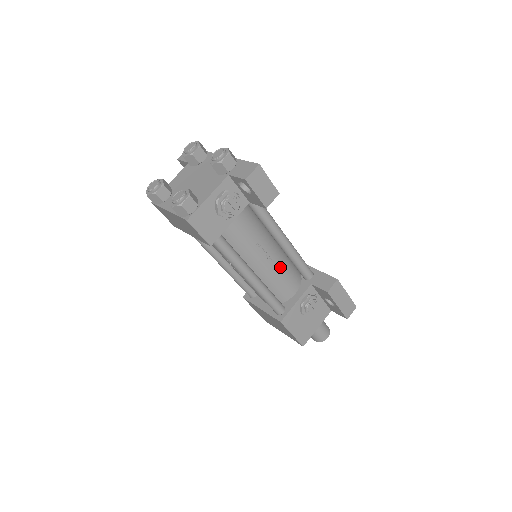
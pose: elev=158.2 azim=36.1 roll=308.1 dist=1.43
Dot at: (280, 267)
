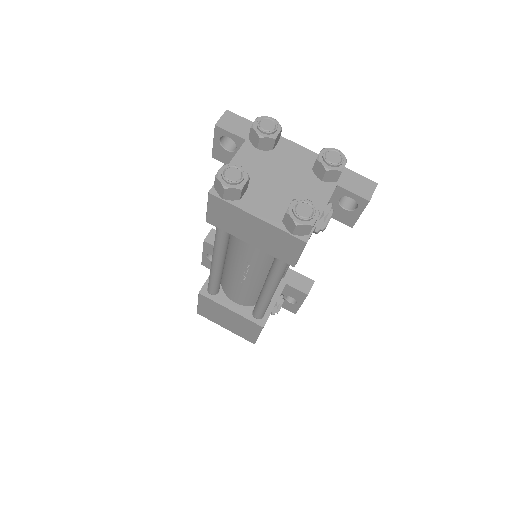
Dot at: occluded
